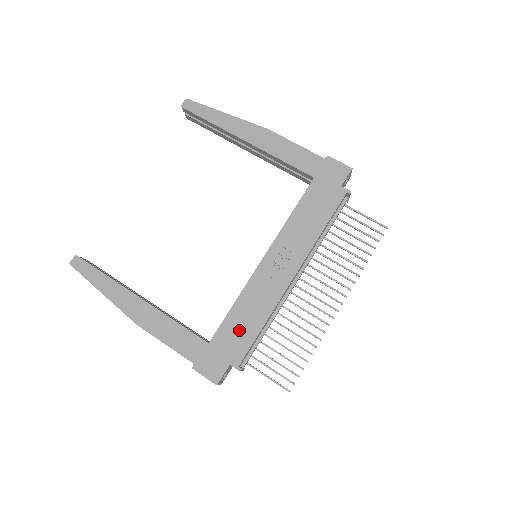
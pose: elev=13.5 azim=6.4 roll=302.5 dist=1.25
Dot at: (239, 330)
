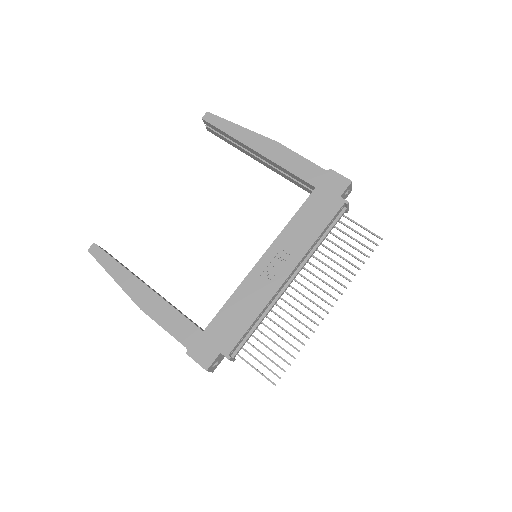
Dot at: (232, 321)
